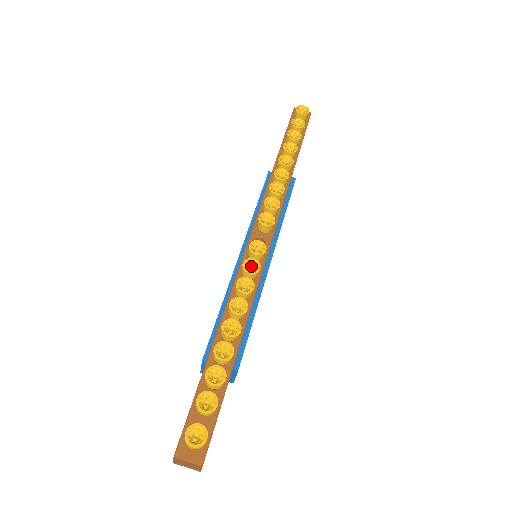
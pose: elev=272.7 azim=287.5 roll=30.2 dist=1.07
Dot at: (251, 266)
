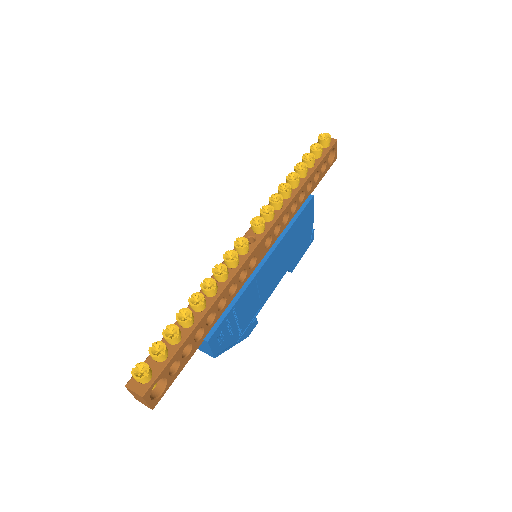
Dot at: (232, 257)
